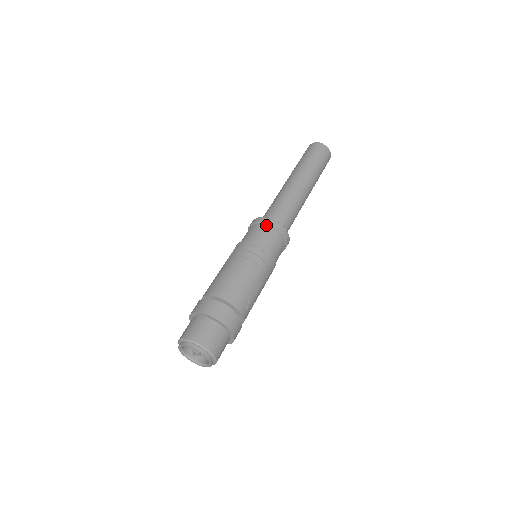
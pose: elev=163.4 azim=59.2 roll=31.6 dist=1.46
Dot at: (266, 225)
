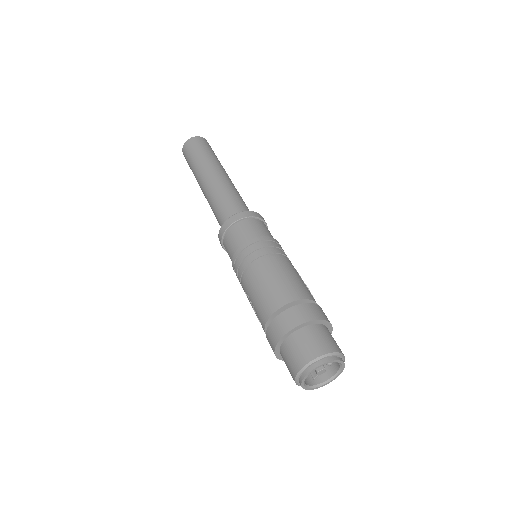
Dot at: (246, 219)
